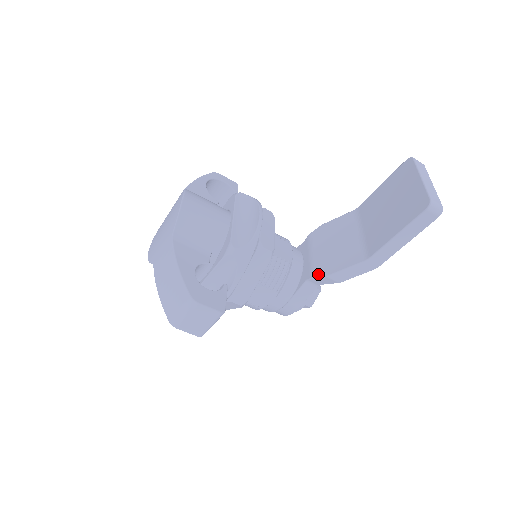
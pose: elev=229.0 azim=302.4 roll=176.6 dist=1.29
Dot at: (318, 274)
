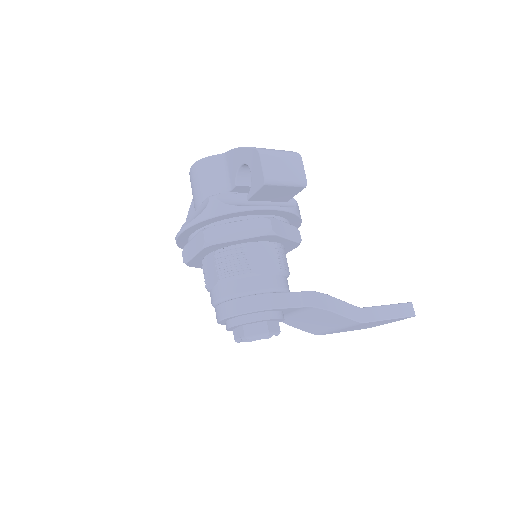
Dot at: (315, 292)
